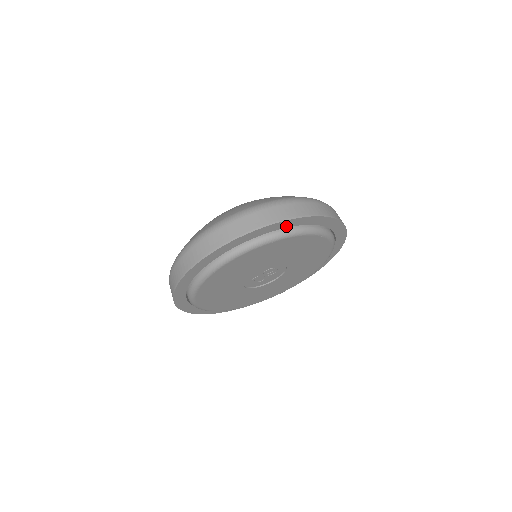
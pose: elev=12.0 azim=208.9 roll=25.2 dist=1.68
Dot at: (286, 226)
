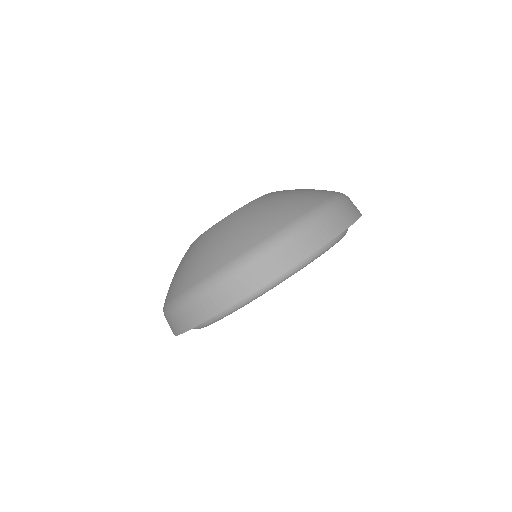
Dot at: occluded
